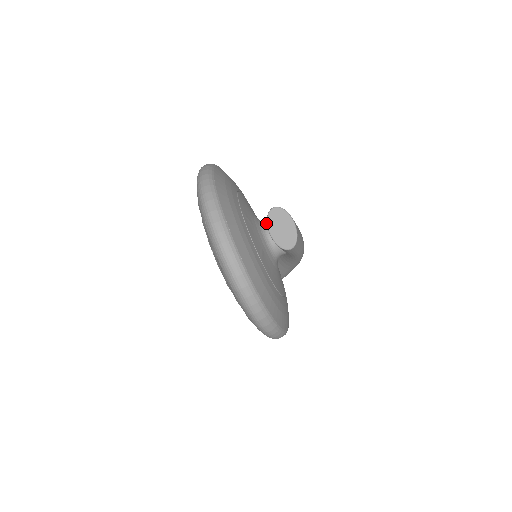
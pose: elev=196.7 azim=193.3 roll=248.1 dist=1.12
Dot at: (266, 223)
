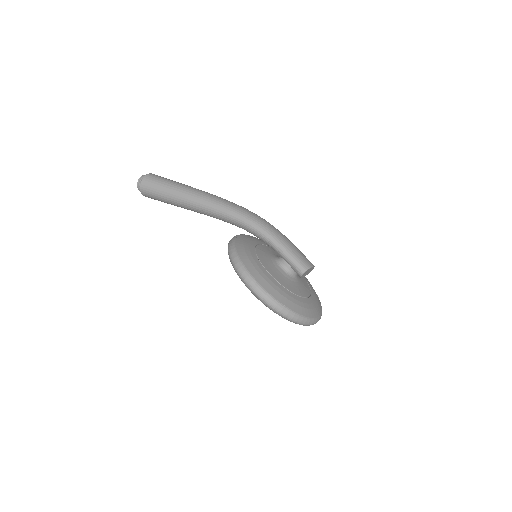
Dot at: (291, 271)
